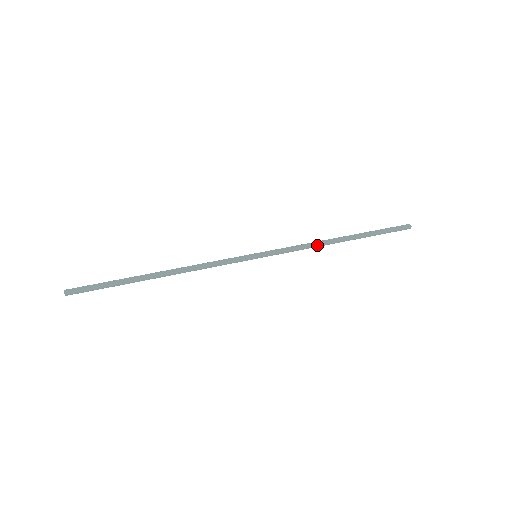
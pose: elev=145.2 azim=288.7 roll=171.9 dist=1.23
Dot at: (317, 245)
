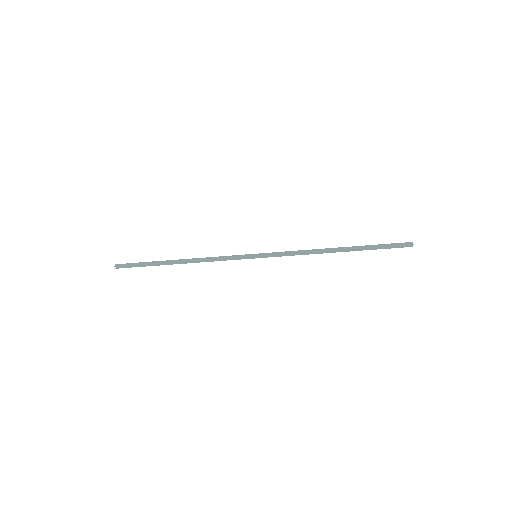
Dot at: (311, 250)
